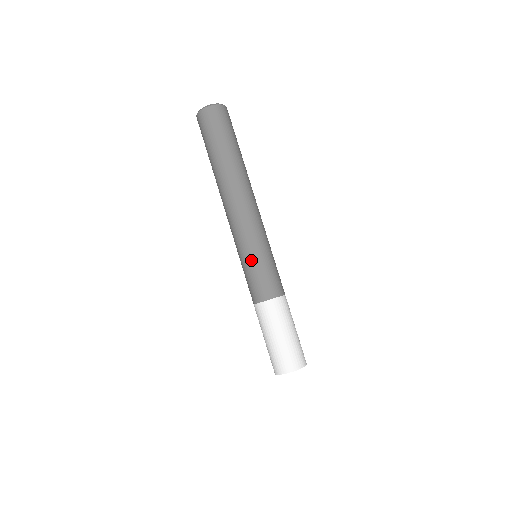
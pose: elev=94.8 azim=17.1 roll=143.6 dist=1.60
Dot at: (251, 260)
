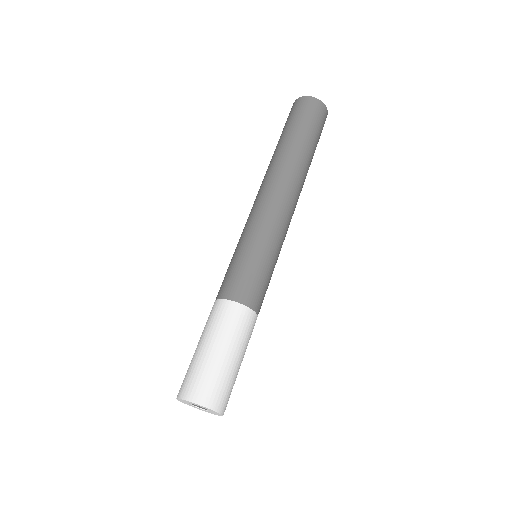
Dot at: (268, 256)
